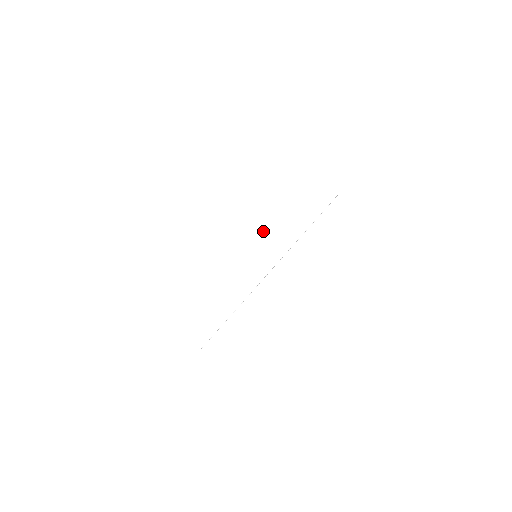
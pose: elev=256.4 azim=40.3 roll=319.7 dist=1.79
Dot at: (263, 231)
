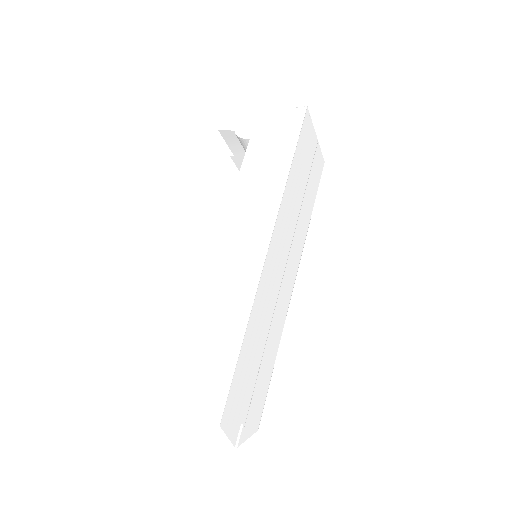
Dot at: (239, 195)
